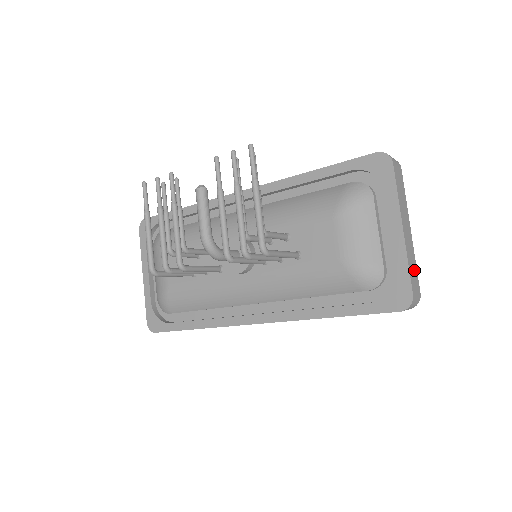
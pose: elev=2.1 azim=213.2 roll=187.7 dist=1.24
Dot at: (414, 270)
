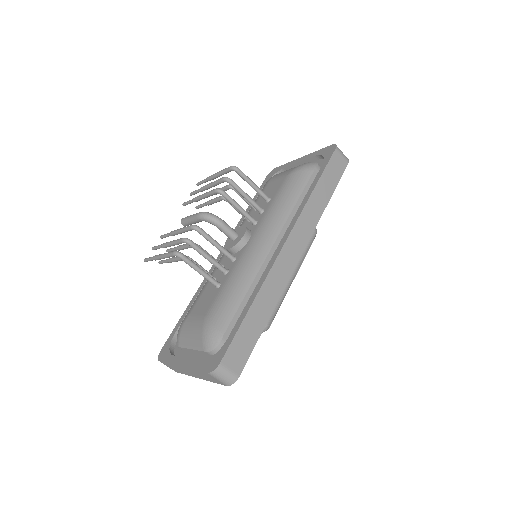
Dot at: occluded
